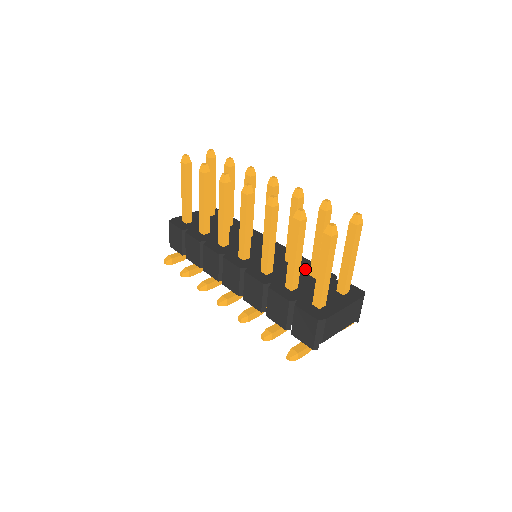
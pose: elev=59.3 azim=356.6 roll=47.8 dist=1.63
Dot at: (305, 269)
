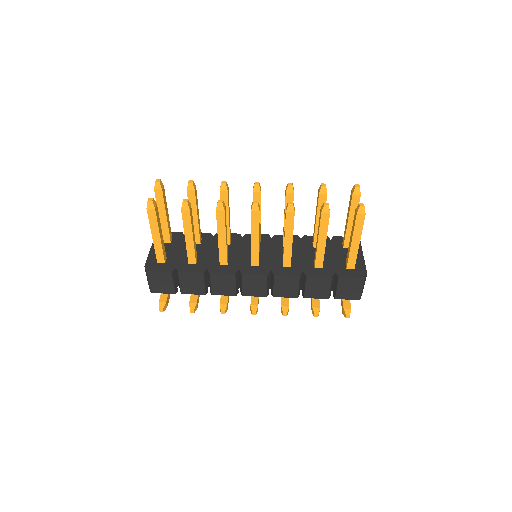
Dot at: (304, 244)
